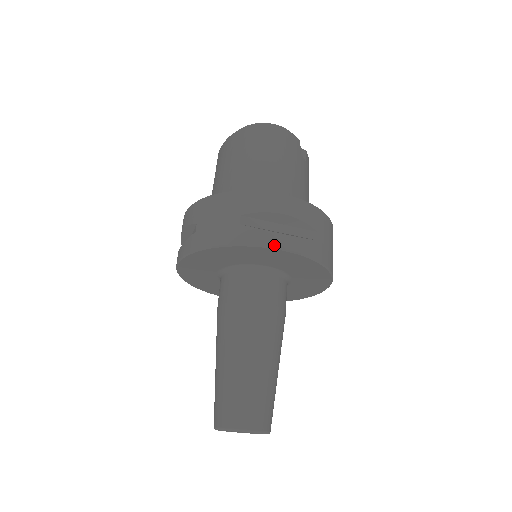
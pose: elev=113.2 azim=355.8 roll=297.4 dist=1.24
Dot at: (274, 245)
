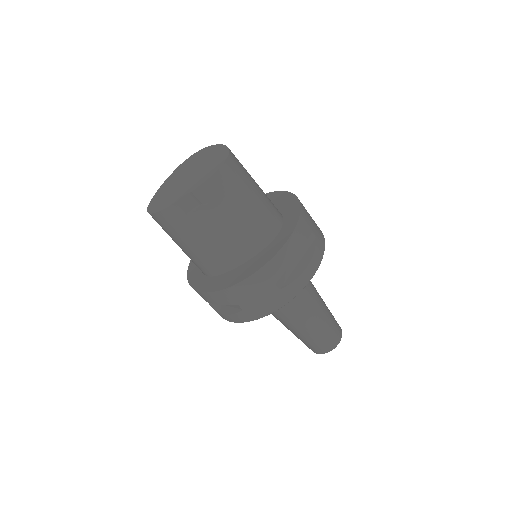
Dot at: (225, 319)
